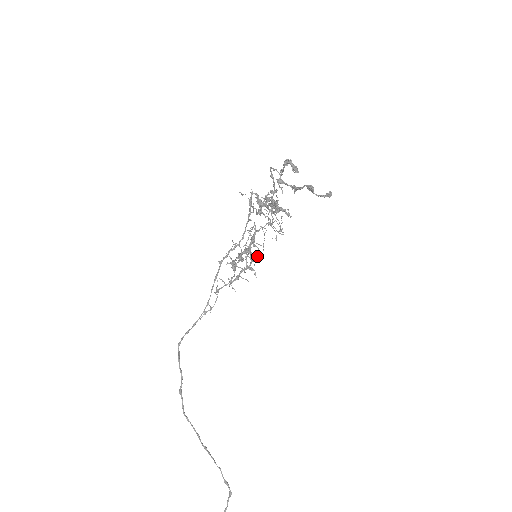
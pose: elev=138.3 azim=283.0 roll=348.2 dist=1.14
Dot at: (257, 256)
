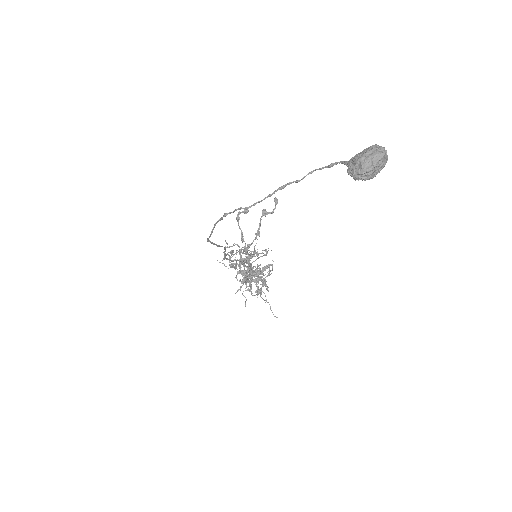
Dot at: (254, 246)
